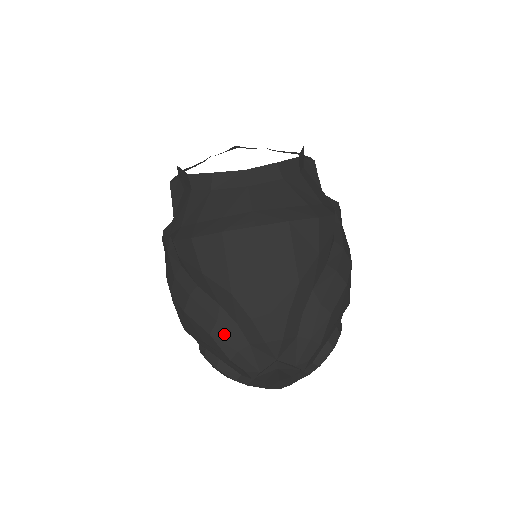
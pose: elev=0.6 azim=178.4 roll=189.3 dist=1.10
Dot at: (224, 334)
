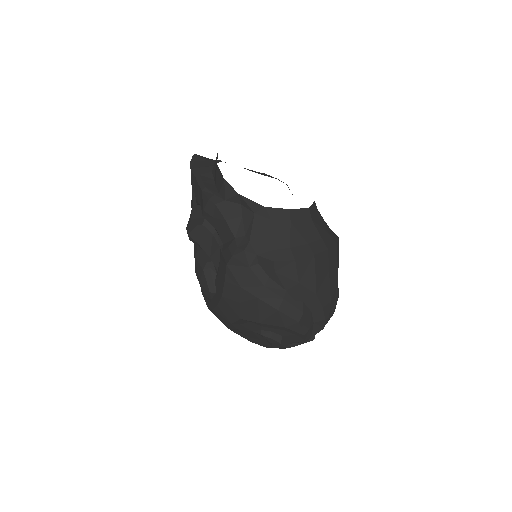
Dot at: (305, 320)
